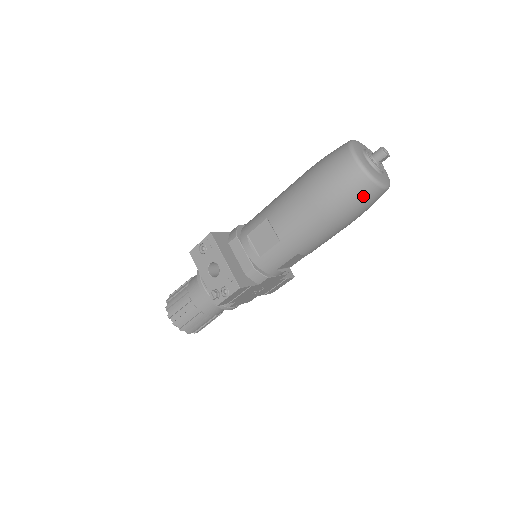
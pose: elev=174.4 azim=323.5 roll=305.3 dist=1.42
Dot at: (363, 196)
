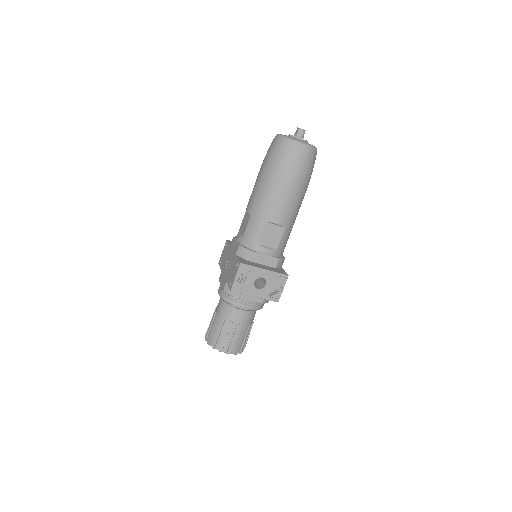
Dot at: (314, 162)
